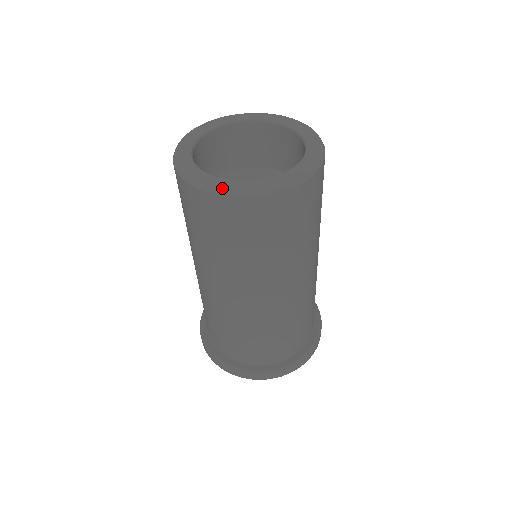
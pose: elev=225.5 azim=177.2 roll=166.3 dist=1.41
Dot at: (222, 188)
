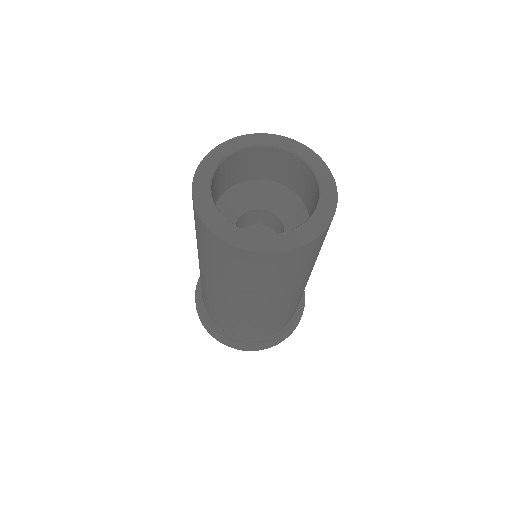
Dot at: (215, 226)
